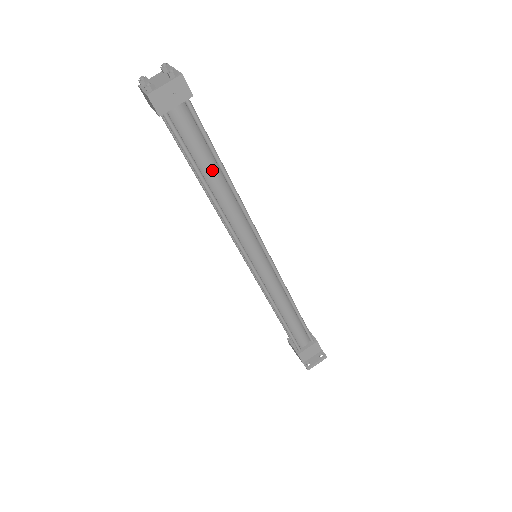
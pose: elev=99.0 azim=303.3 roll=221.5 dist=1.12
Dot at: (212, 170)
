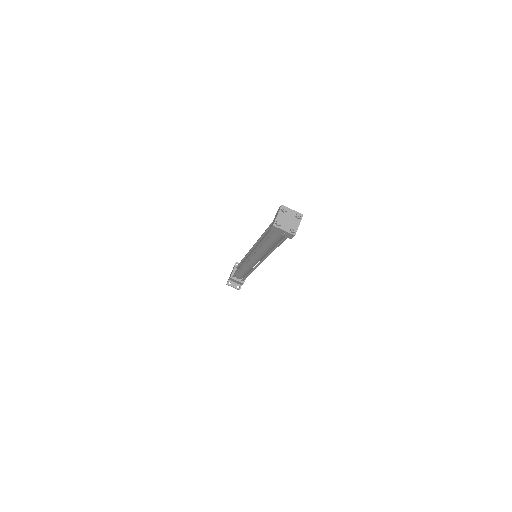
Dot at: (271, 244)
